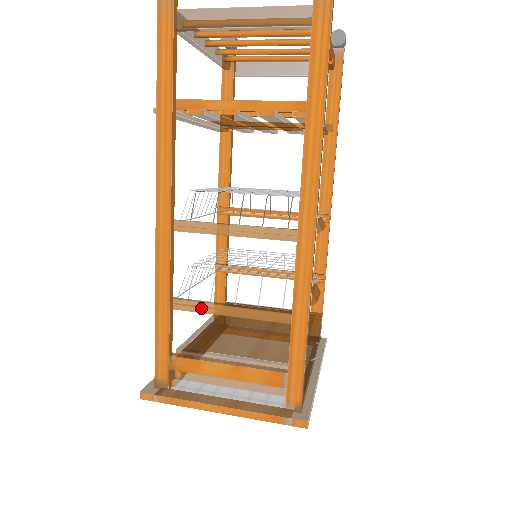
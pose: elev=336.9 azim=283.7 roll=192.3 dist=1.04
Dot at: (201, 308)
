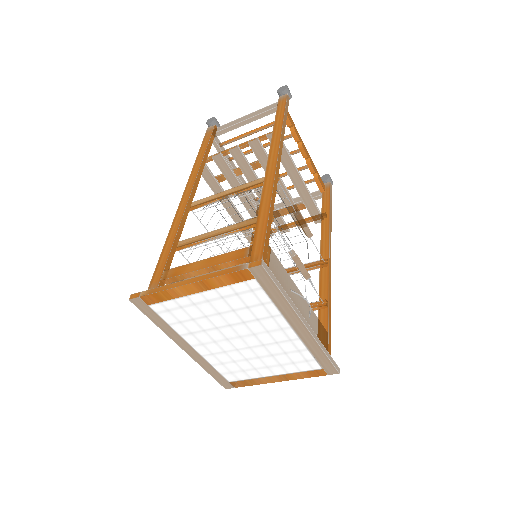
Dot at: (197, 239)
